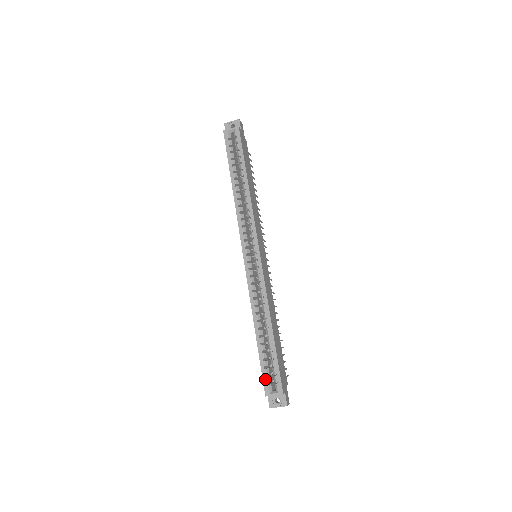
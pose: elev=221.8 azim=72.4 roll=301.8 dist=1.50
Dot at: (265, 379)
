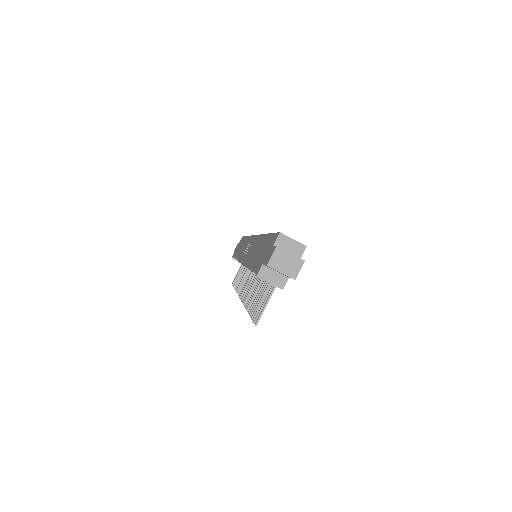
Dot at: occluded
